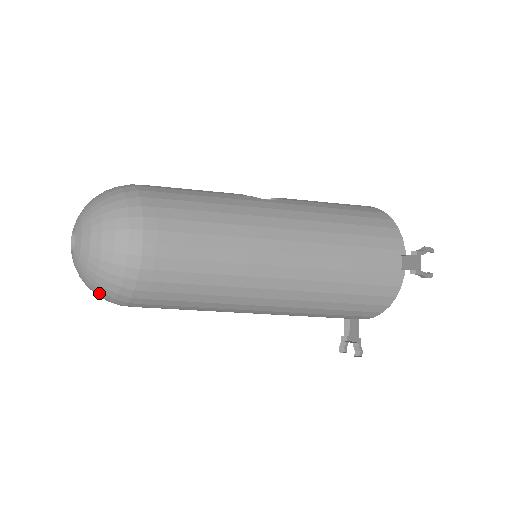
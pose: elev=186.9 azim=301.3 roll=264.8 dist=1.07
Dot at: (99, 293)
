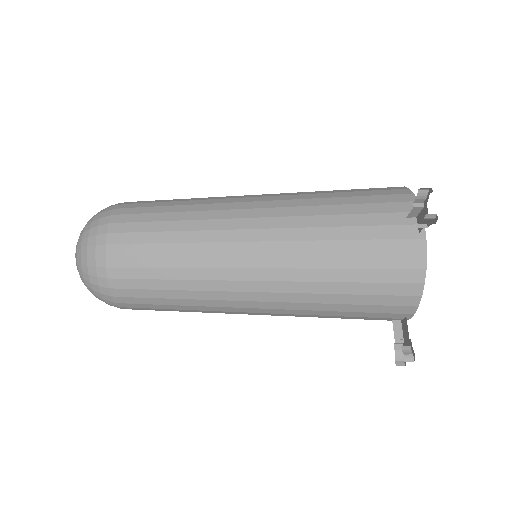
Dot at: (93, 292)
